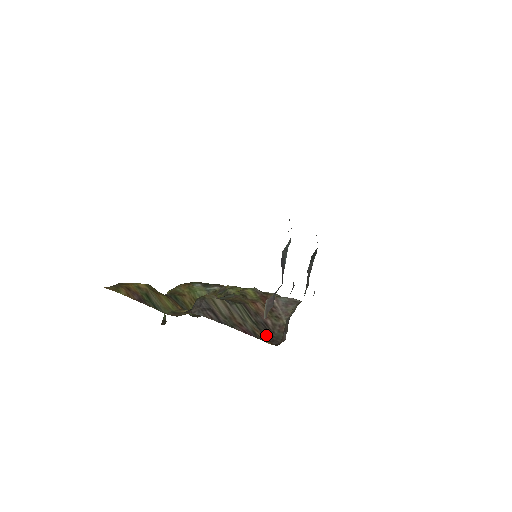
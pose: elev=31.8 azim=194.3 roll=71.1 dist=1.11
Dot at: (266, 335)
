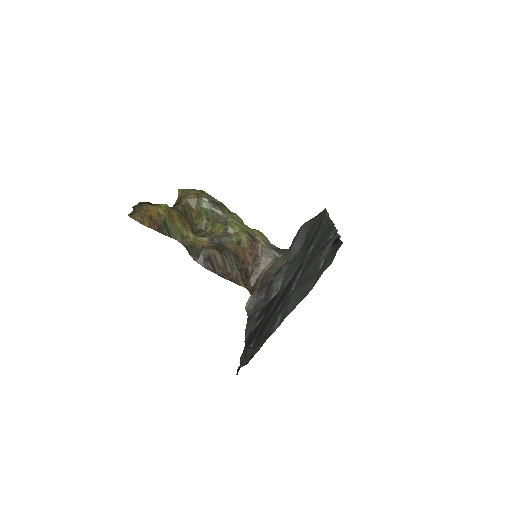
Dot at: (244, 280)
